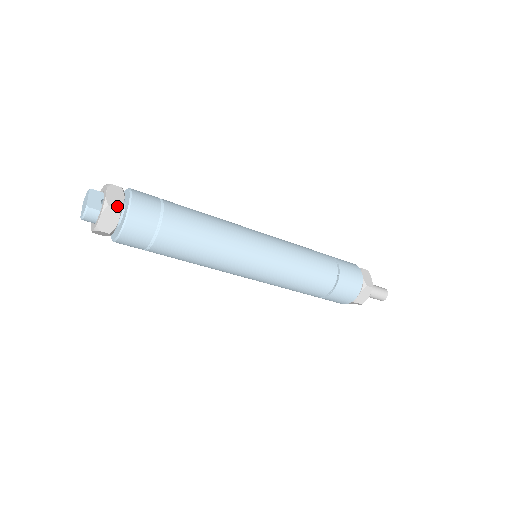
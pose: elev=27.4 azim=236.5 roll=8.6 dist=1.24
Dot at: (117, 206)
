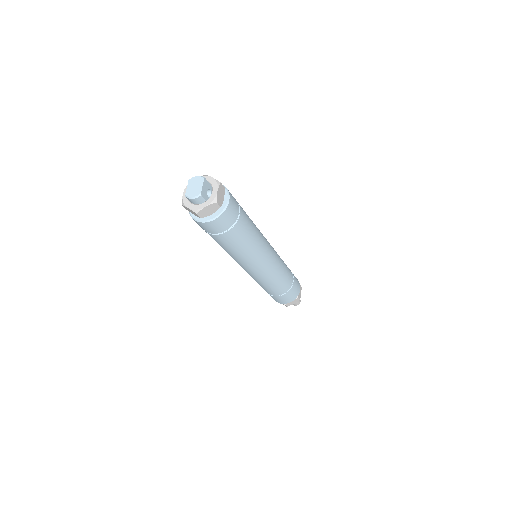
Dot at: (220, 204)
